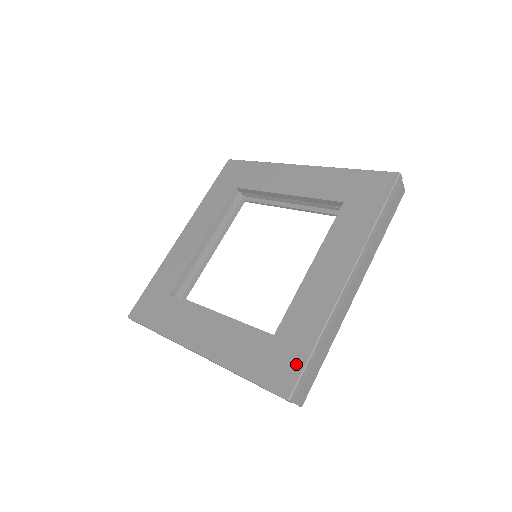
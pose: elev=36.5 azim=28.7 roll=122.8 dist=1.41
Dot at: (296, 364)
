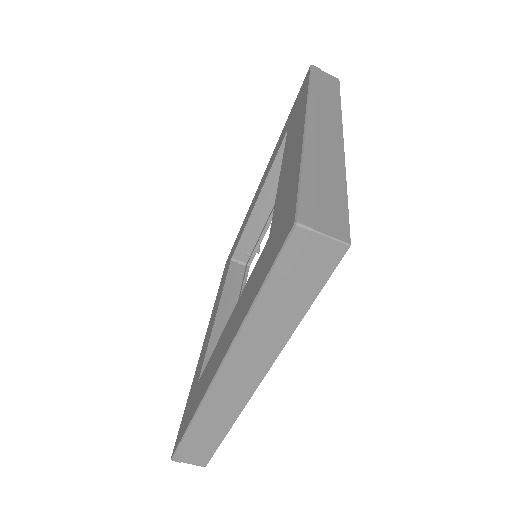
Dot at: (290, 202)
